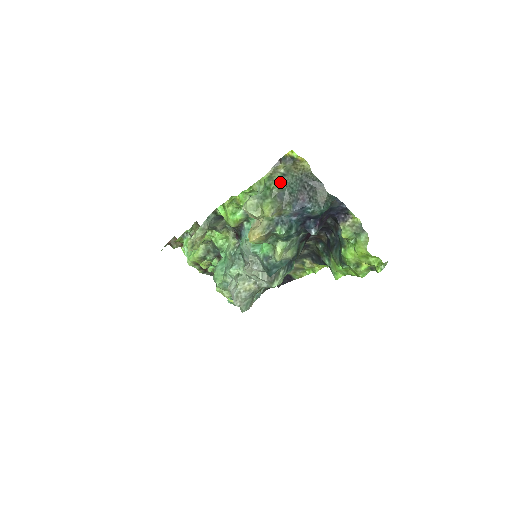
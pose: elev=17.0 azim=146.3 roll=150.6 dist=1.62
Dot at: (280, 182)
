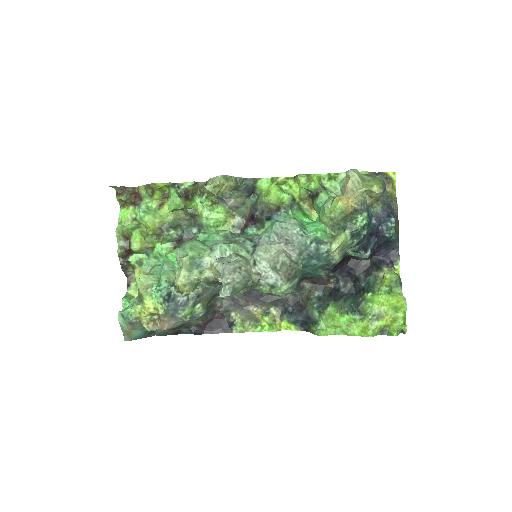
Dot at: occluded
